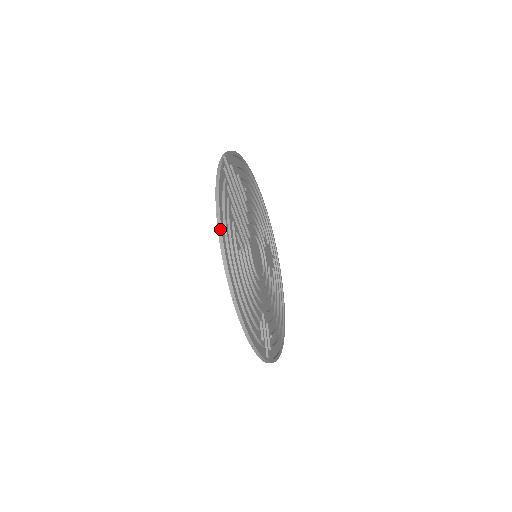
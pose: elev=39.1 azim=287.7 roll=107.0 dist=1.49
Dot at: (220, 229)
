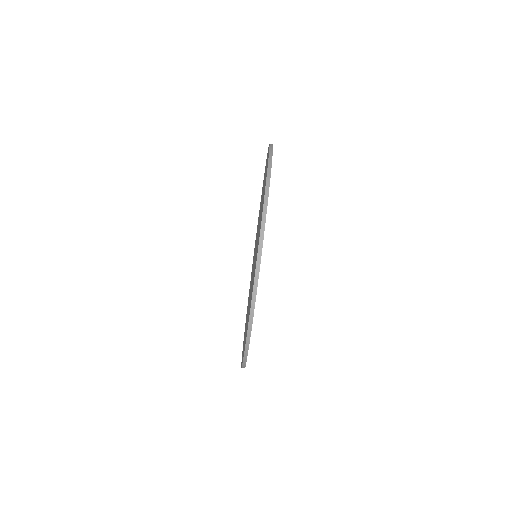
Dot at: occluded
